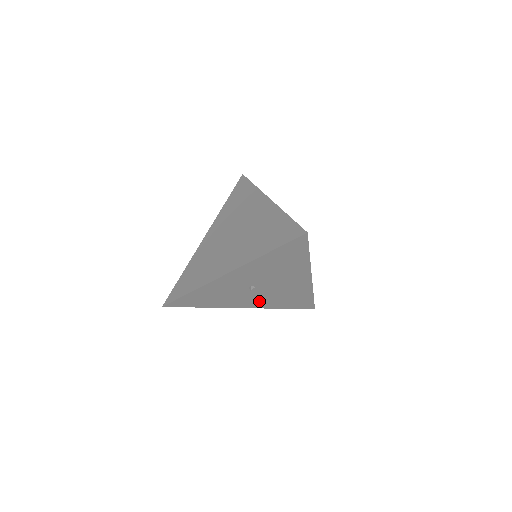
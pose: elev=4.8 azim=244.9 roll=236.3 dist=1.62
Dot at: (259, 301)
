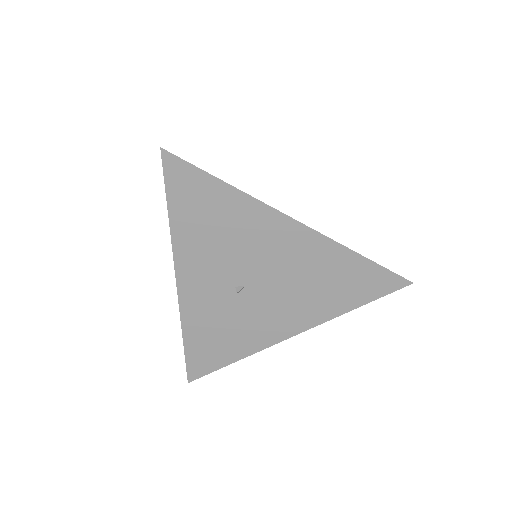
Dot at: (293, 312)
